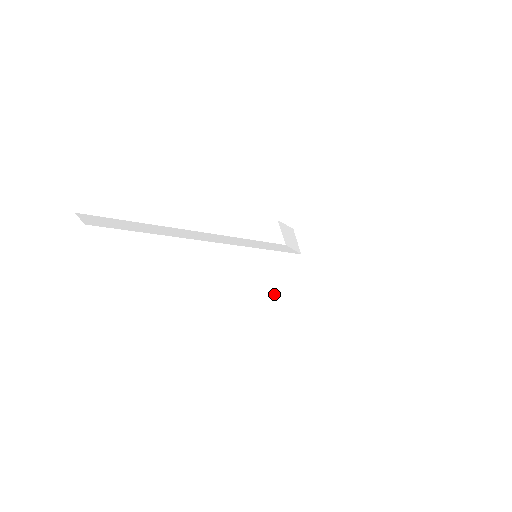
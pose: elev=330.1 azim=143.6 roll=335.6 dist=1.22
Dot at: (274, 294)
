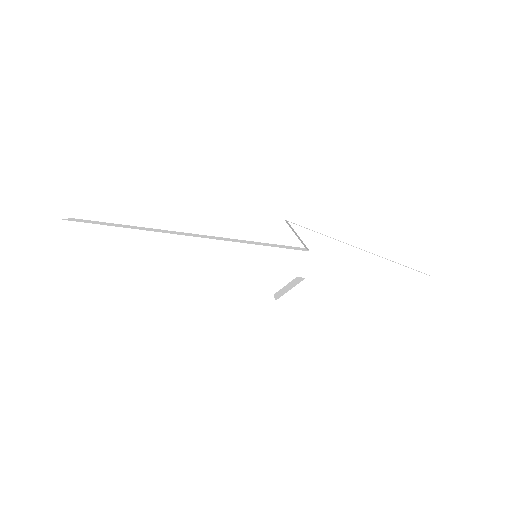
Dot at: (285, 299)
